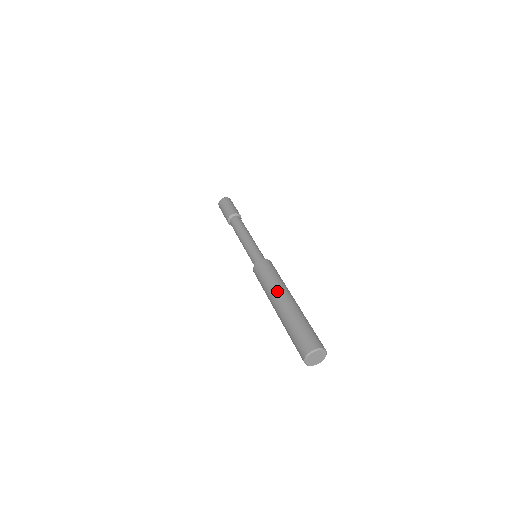
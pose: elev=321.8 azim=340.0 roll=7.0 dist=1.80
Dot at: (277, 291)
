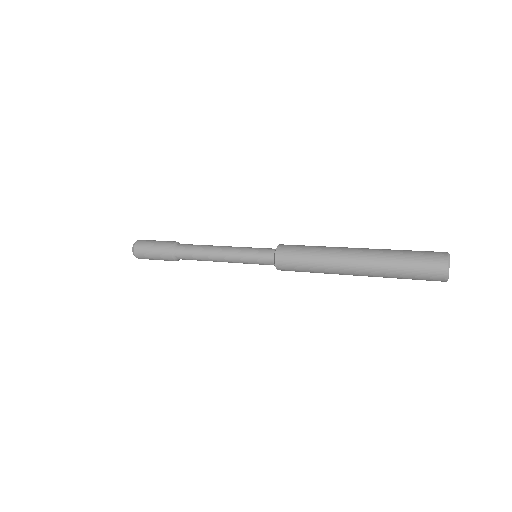
Dot at: (341, 247)
